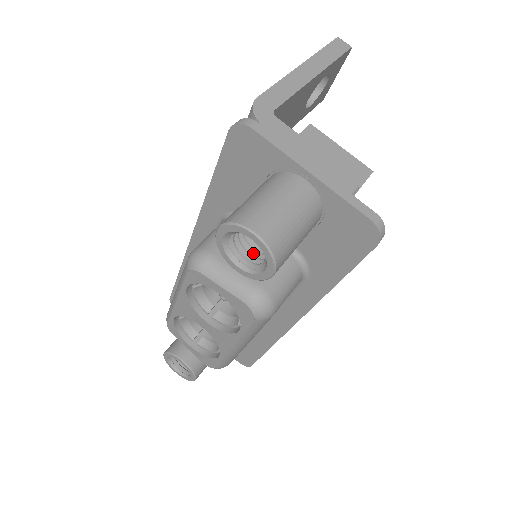
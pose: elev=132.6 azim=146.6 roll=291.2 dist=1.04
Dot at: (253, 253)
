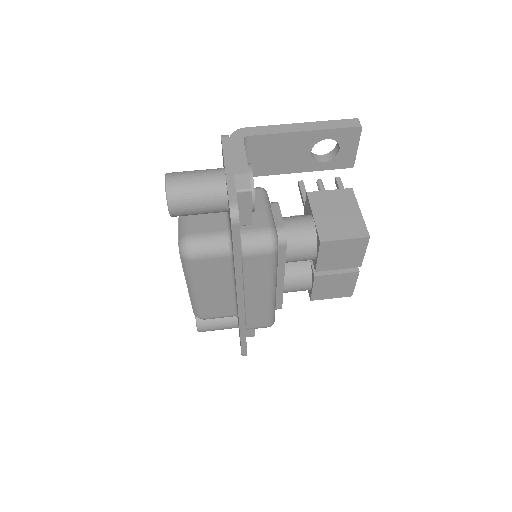
Dot at: occluded
